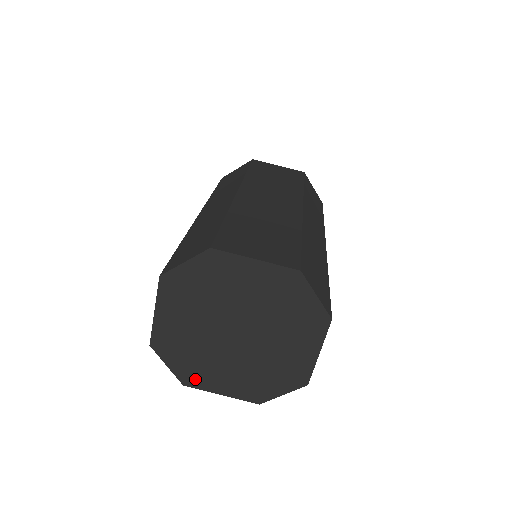
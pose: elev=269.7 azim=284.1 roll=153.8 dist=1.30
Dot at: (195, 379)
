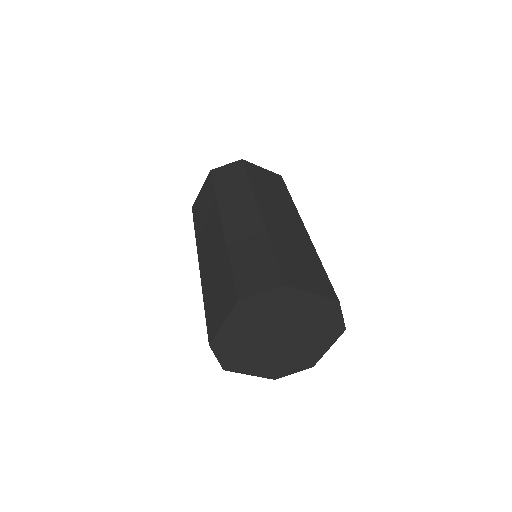
Dot at: (235, 366)
